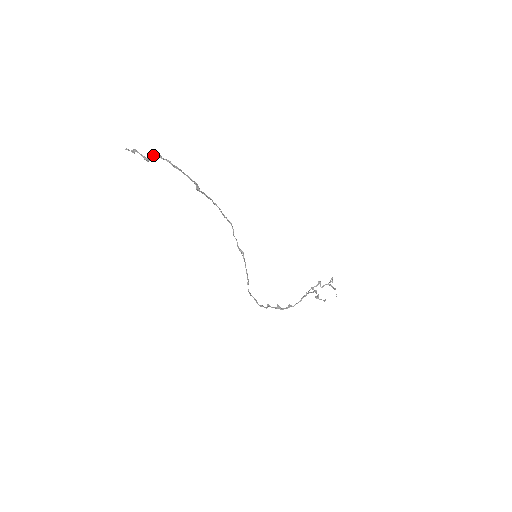
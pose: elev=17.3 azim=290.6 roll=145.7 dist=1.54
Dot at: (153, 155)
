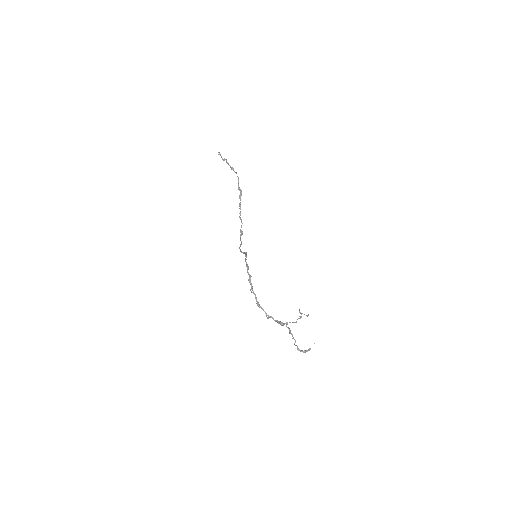
Dot at: (229, 165)
